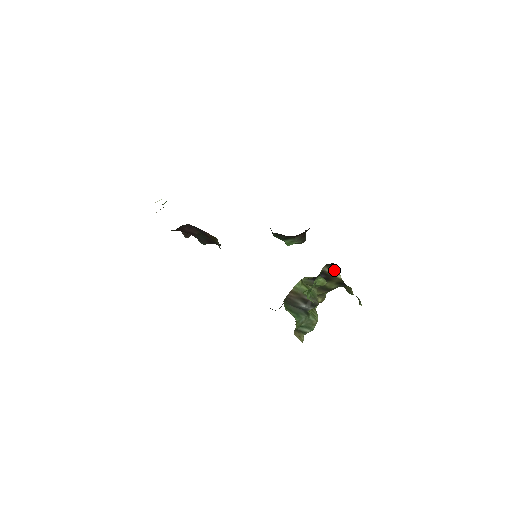
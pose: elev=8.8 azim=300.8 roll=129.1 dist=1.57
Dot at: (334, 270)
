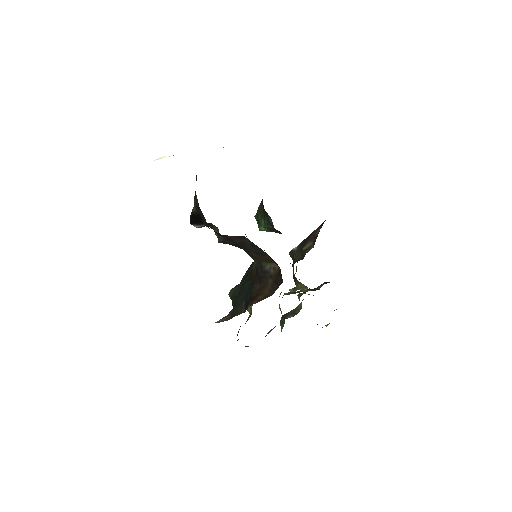
Dot at: (323, 284)
